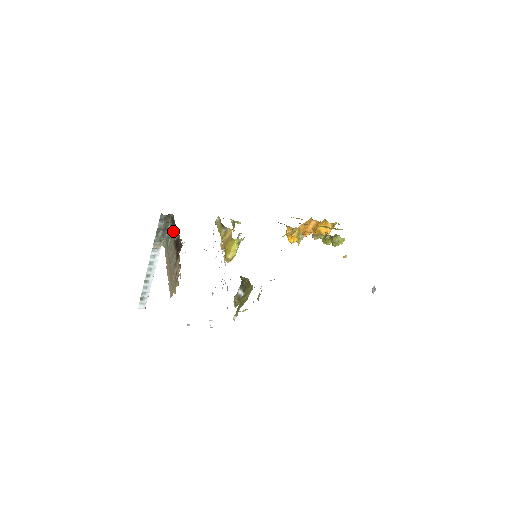
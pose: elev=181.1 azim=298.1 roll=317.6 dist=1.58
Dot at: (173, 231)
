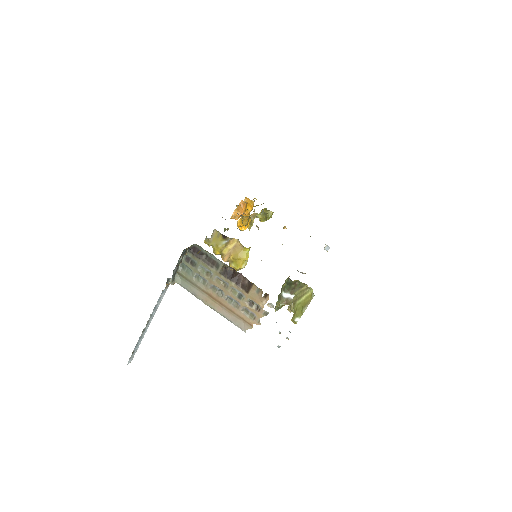
Dot at: (207, 263)
